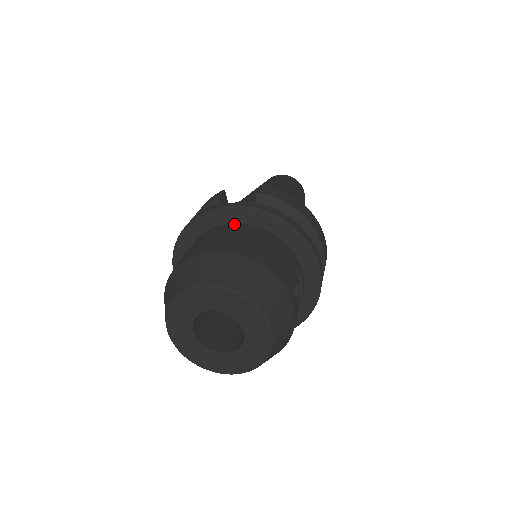
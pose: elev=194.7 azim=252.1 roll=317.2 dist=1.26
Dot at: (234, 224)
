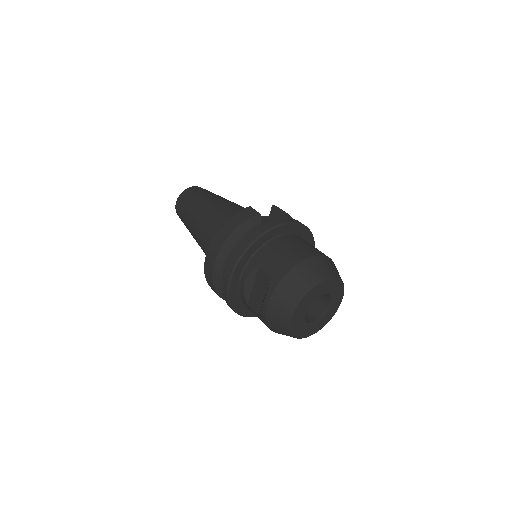
Dot at: (292, 235)
